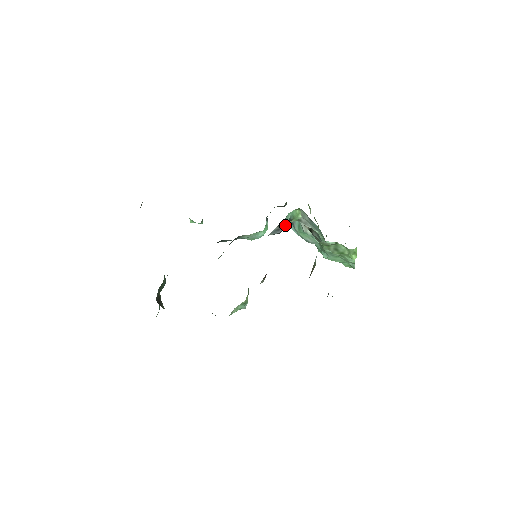
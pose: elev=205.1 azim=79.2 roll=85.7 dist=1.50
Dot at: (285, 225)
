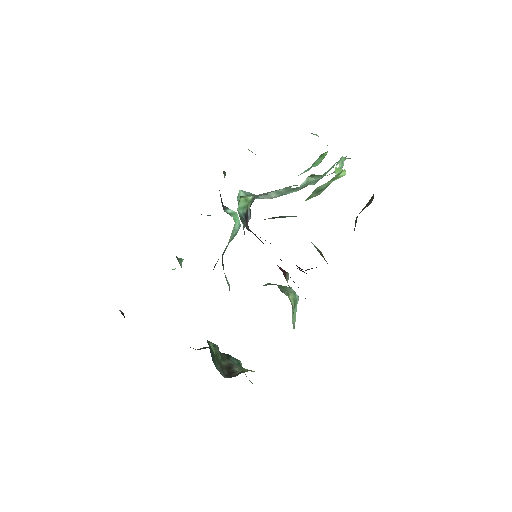
Dot at: occluded
